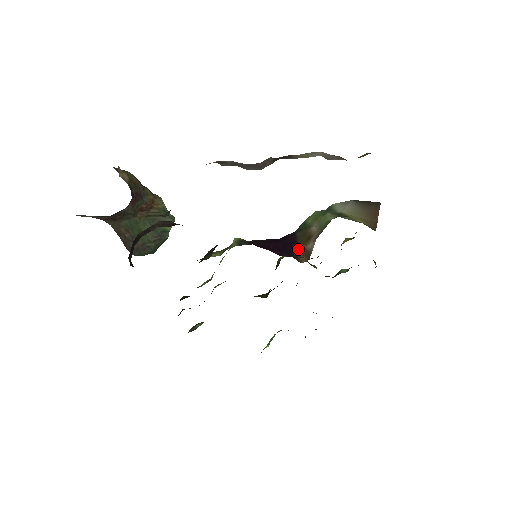
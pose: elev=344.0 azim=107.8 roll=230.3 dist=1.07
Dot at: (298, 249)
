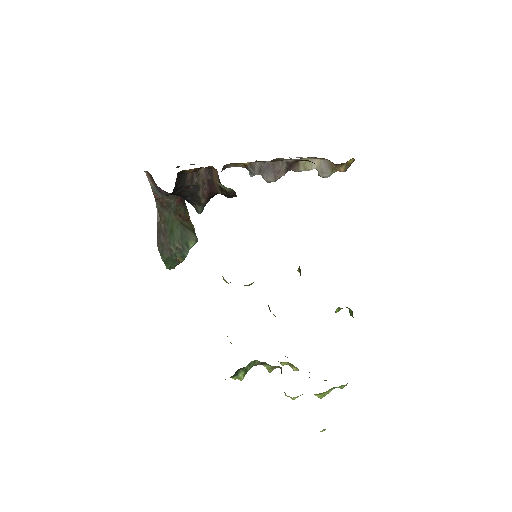
Dot at: occluded
